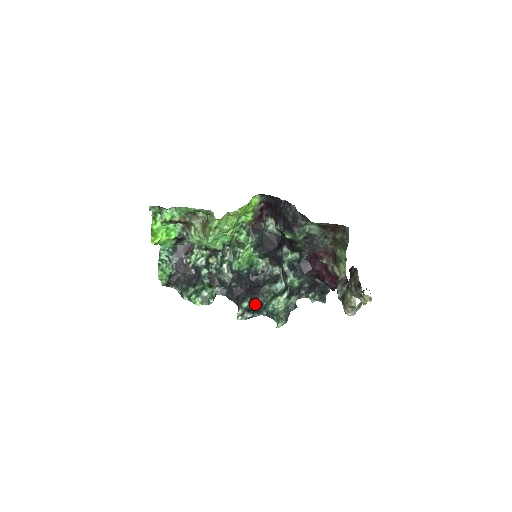
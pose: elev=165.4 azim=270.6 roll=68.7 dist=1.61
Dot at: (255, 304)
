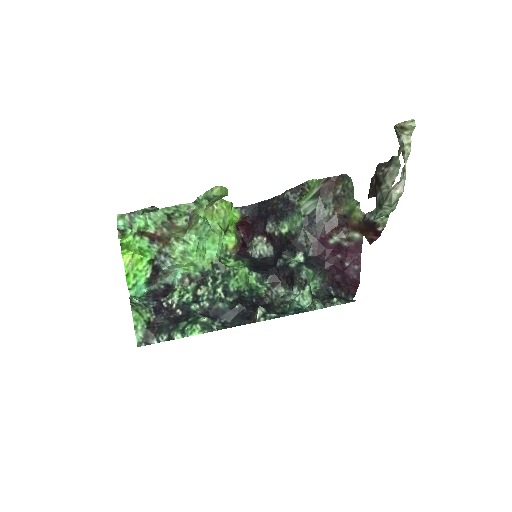
Dot at: (274, 312)
